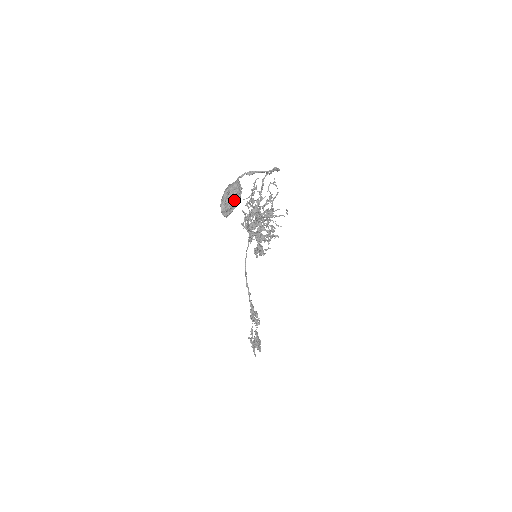
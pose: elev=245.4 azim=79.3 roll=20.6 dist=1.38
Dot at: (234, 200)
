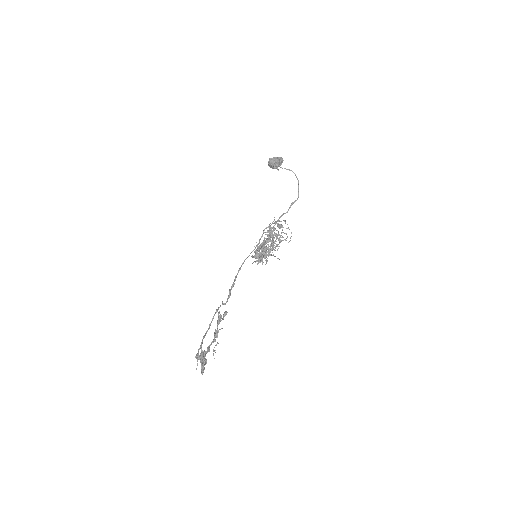
Dot at: (278, 159)
